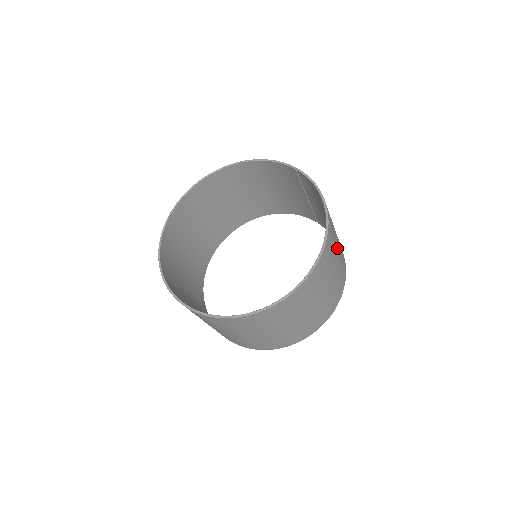
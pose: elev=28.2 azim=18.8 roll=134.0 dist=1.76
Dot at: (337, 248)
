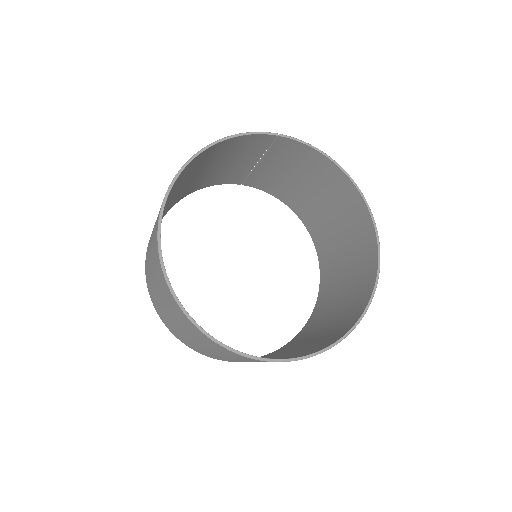
Dot at: (329, 203)
